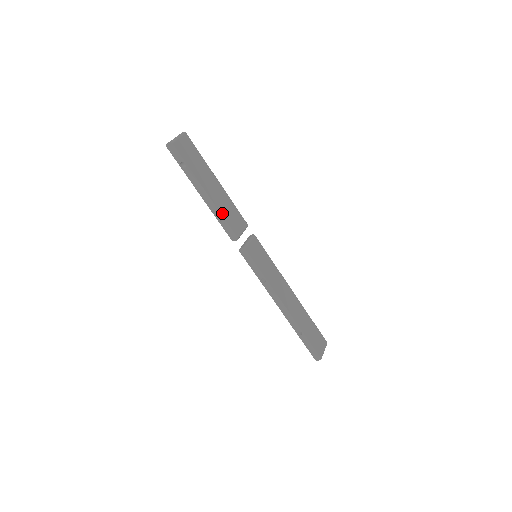
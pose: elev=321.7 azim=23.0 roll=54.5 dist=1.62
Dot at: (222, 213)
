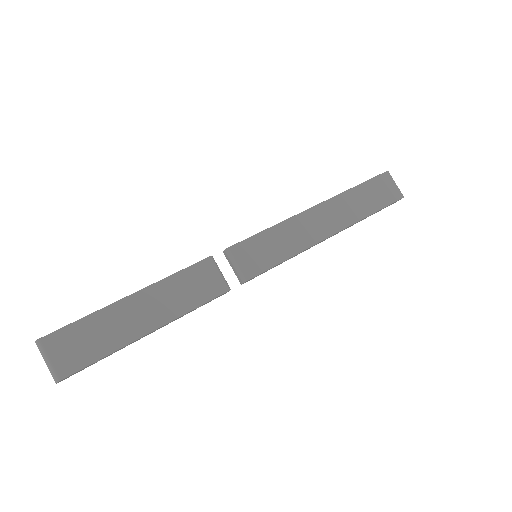
Dot at: (188, 309)
